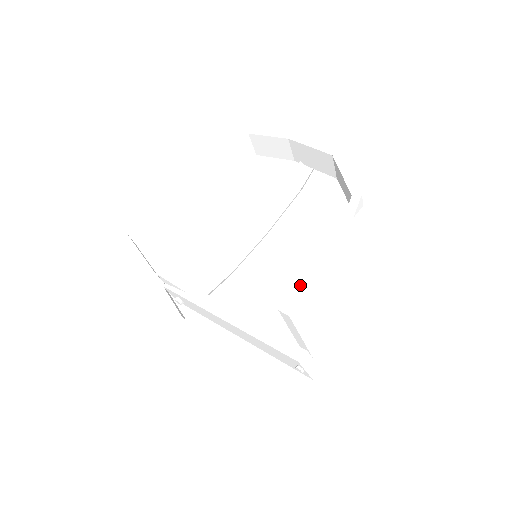
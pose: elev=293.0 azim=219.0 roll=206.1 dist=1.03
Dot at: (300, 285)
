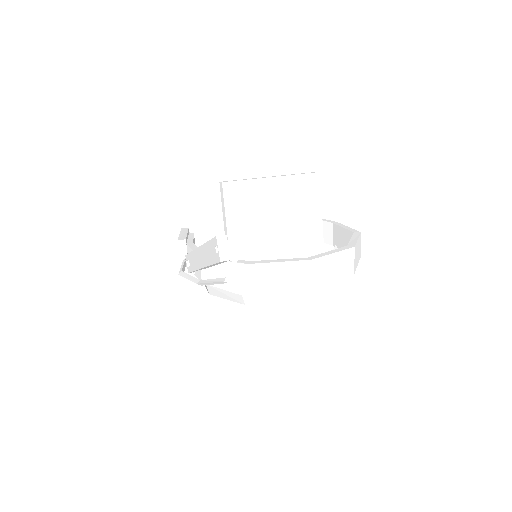
Dot at: occluded
